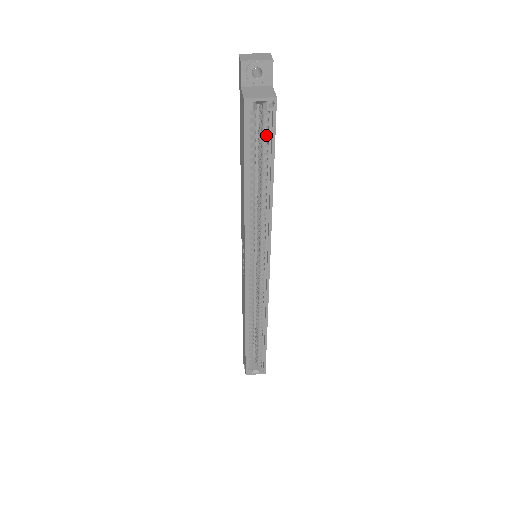
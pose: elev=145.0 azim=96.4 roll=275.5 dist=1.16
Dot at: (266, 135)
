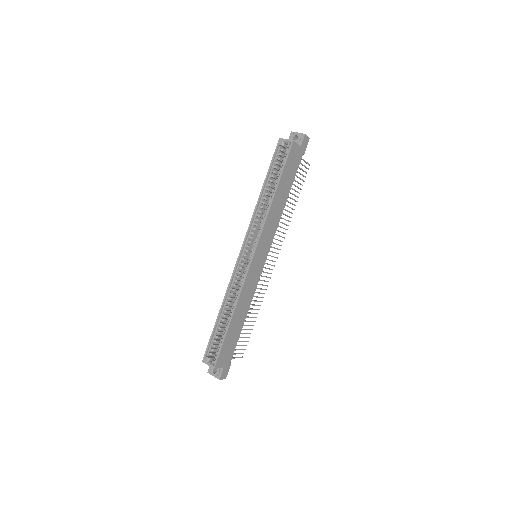
Dot at: occluded
